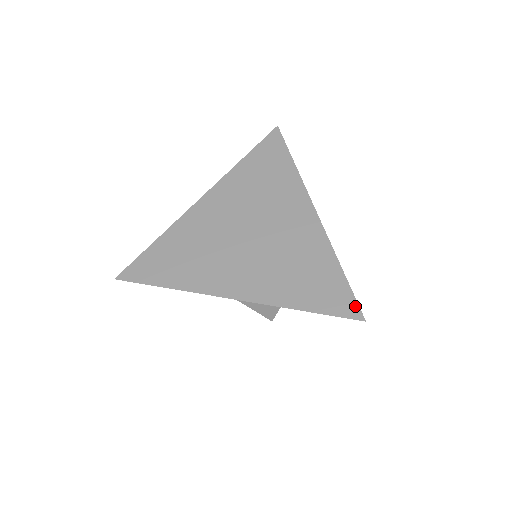
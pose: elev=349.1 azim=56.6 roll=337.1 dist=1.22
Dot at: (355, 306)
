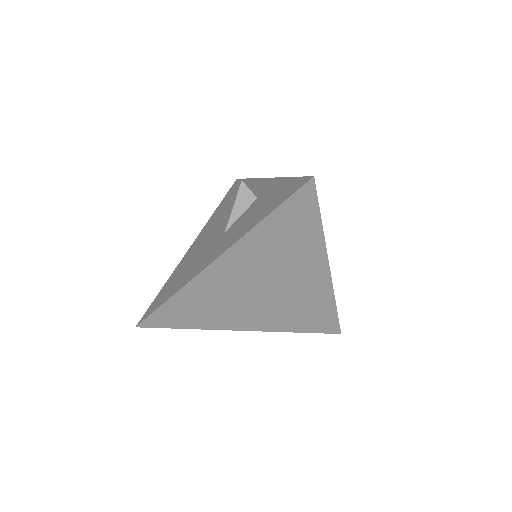
Dot at: (337, 328)
